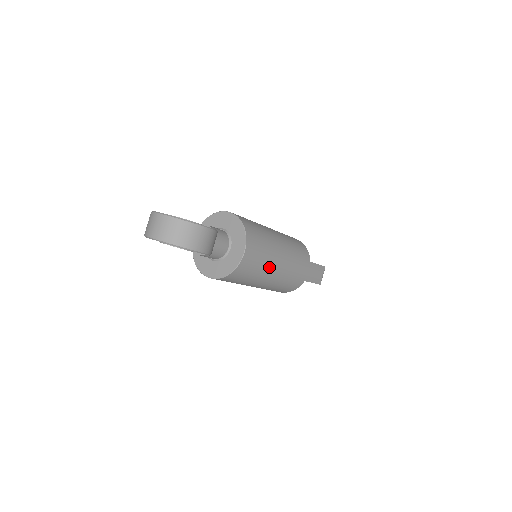
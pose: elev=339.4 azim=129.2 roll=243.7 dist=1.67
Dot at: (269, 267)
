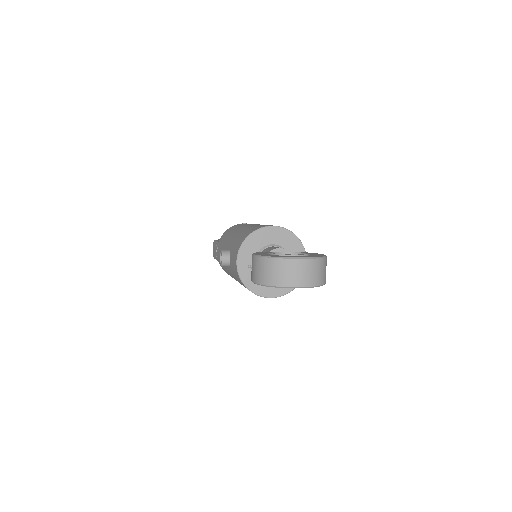
Dot at: occluded
